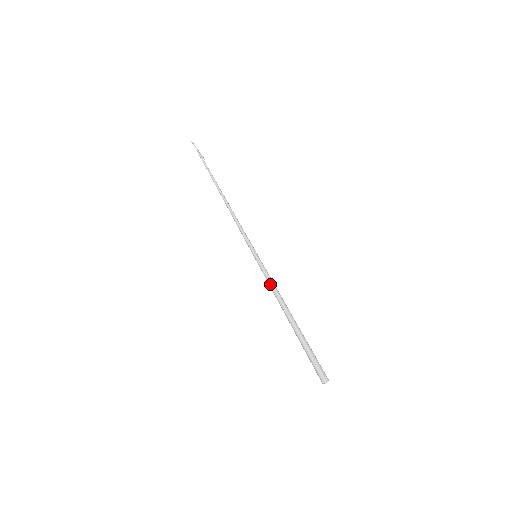
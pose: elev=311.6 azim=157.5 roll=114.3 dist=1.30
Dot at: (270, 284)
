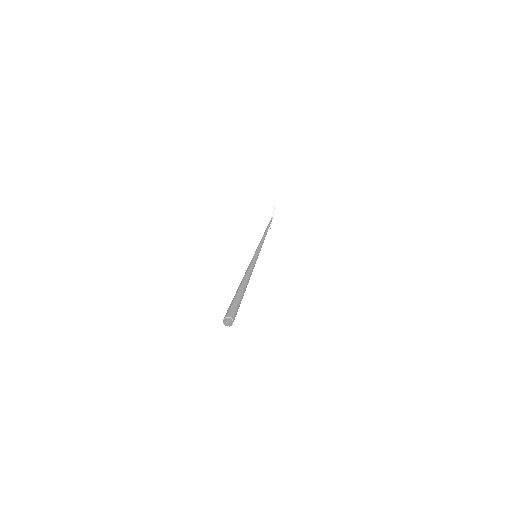
Dot at: (250, 265)
